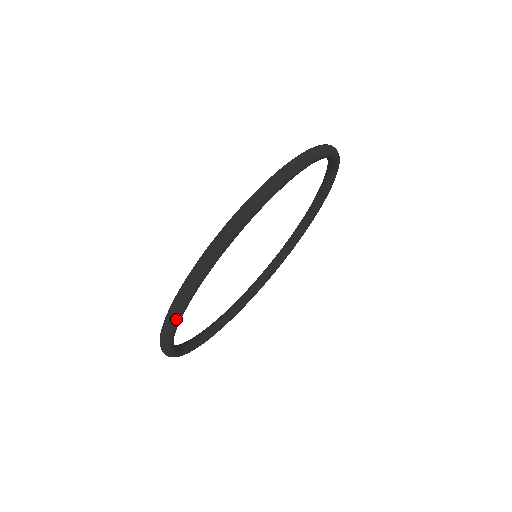
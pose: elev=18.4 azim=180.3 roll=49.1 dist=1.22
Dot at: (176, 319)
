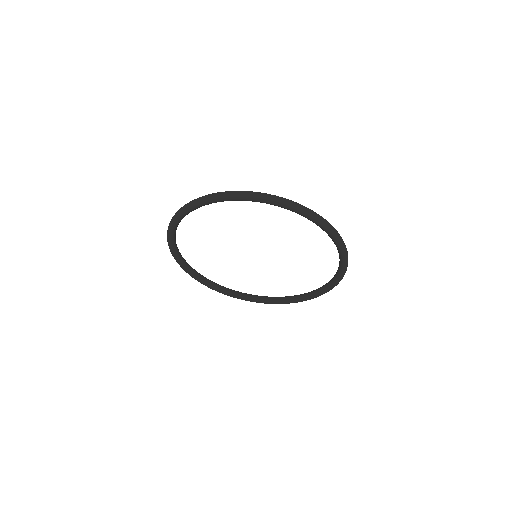
Dot at: (205, 200)
